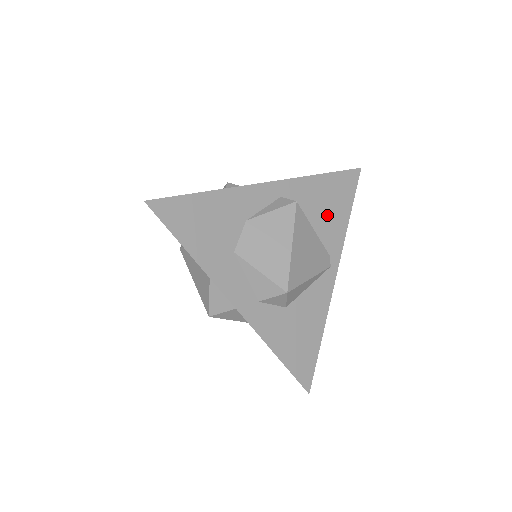
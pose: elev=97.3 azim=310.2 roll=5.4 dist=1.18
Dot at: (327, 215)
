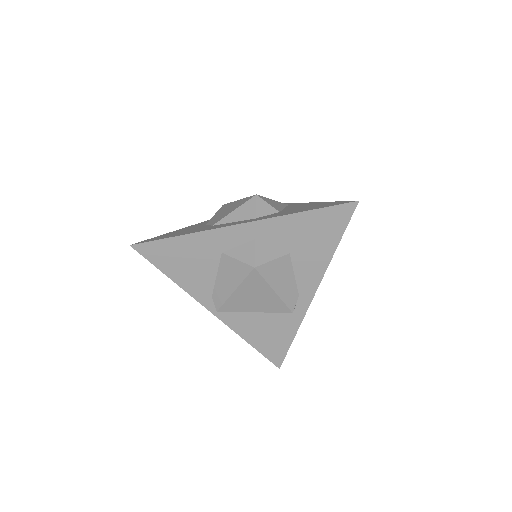
Dot at: occluded
